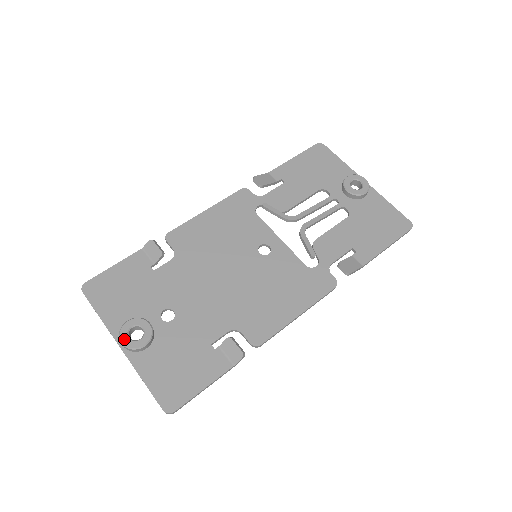
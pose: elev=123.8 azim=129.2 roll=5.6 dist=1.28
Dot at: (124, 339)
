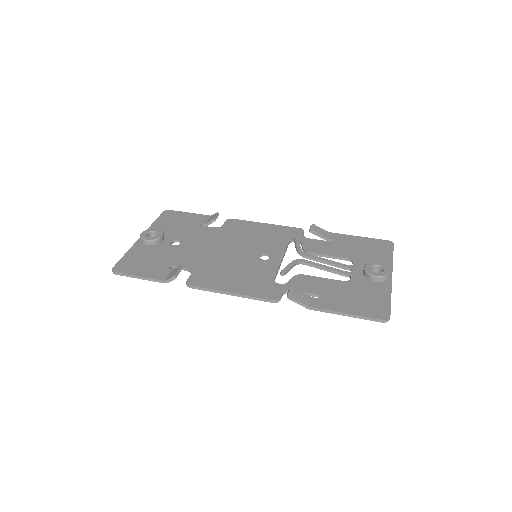
Dot at: (144, 232)
